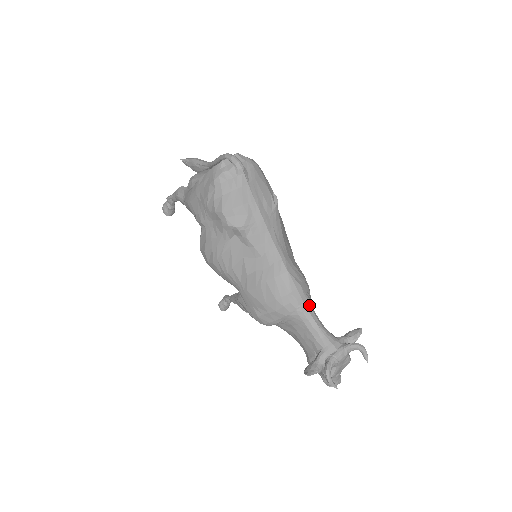
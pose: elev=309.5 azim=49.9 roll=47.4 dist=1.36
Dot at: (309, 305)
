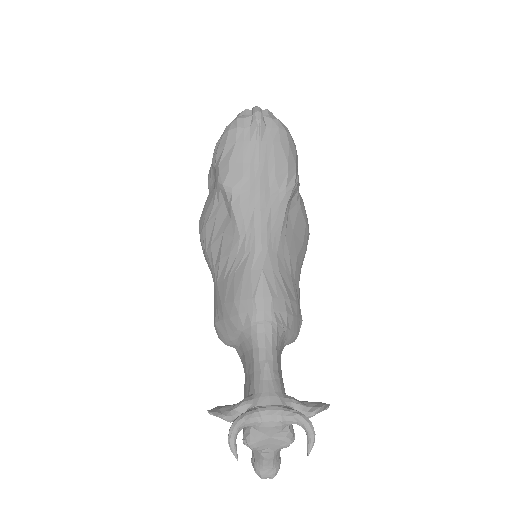
Dot at: (271, 329)
